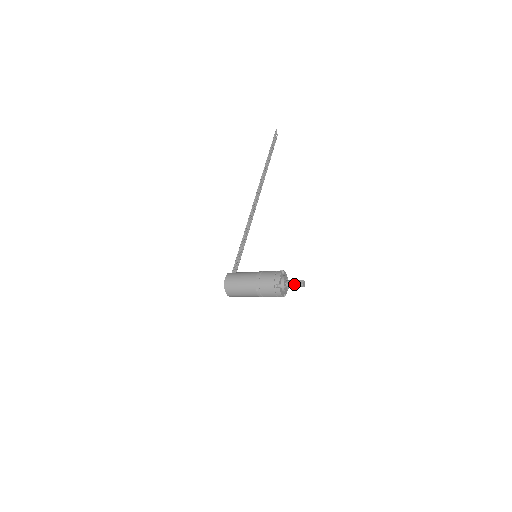
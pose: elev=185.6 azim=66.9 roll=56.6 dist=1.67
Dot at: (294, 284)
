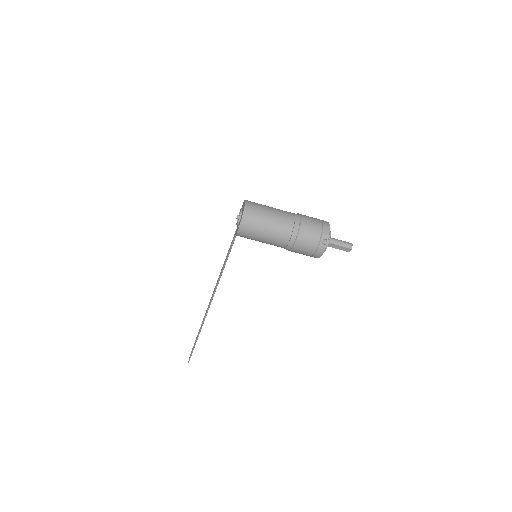
Dot at: (340, 240)
